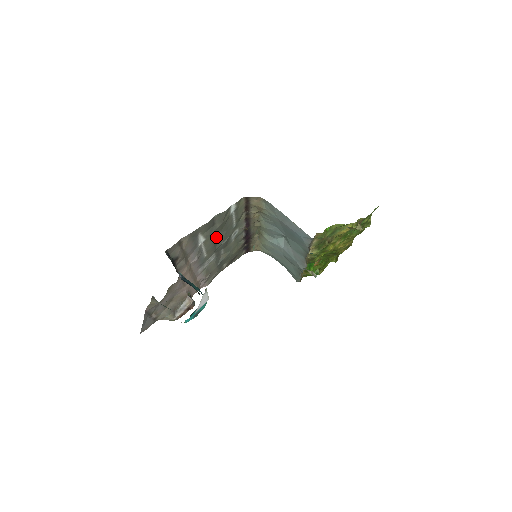
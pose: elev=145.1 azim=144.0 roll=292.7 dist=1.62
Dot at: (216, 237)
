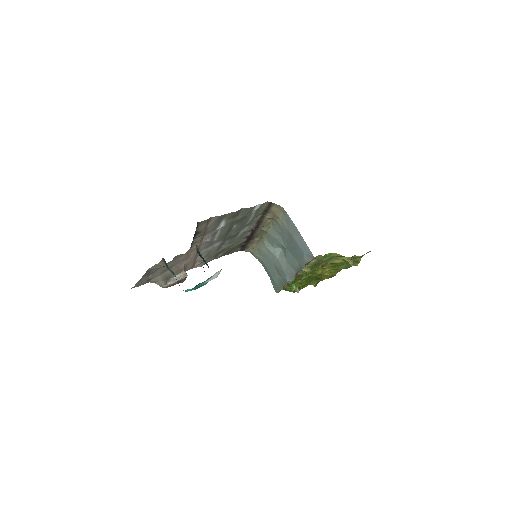
Dot at: (232, 227)
